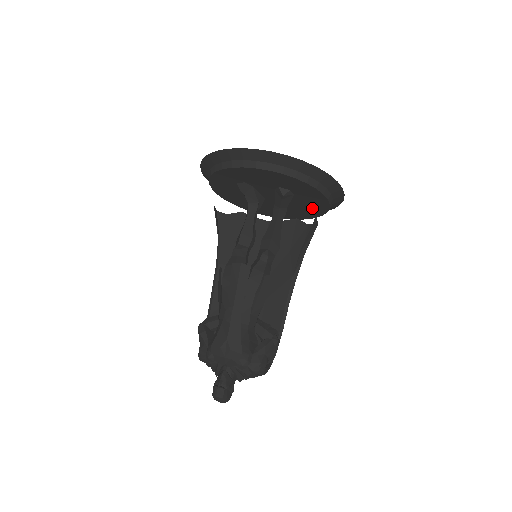
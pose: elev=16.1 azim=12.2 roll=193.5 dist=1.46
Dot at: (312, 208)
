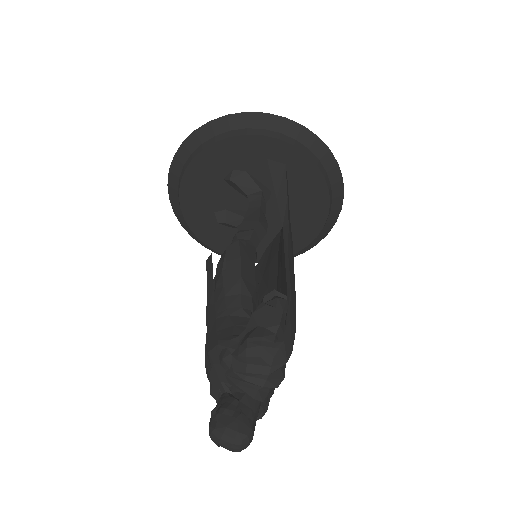
Dot at: (290, 167)
